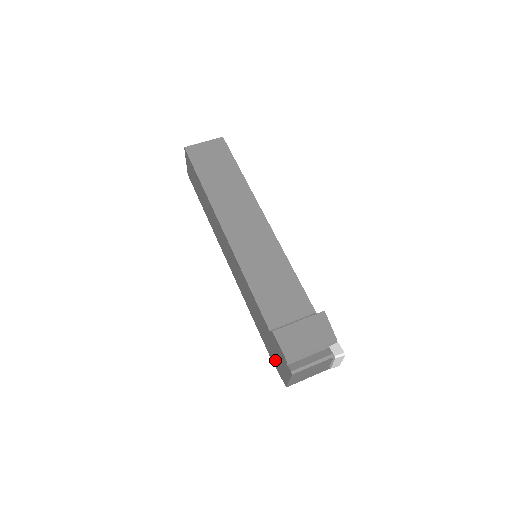
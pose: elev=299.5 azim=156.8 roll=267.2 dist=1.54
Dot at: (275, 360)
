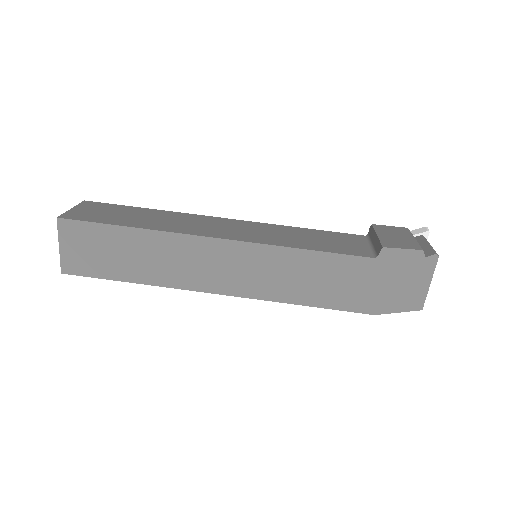
Dot at: (390, 298)
